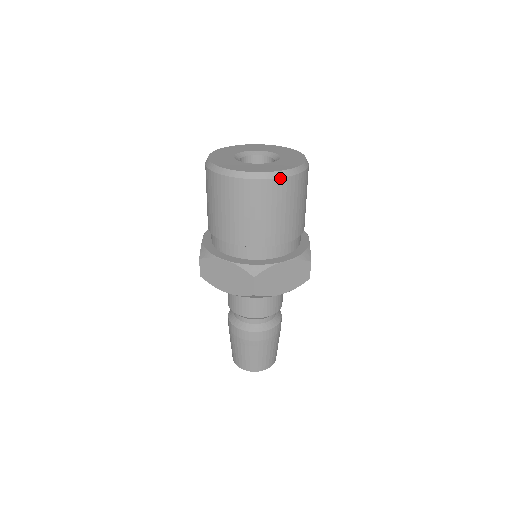
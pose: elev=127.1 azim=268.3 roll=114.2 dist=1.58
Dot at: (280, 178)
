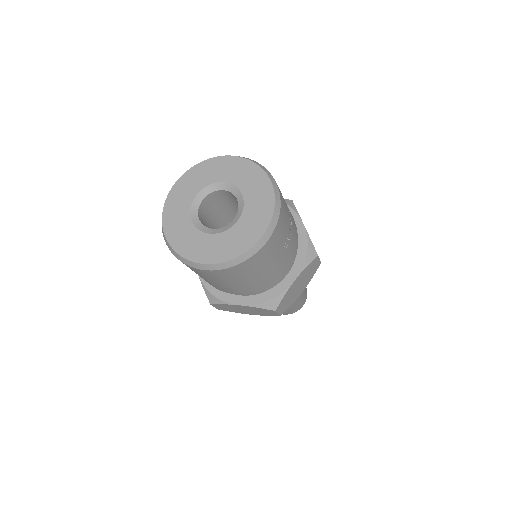
Dot at: (202, 269)
